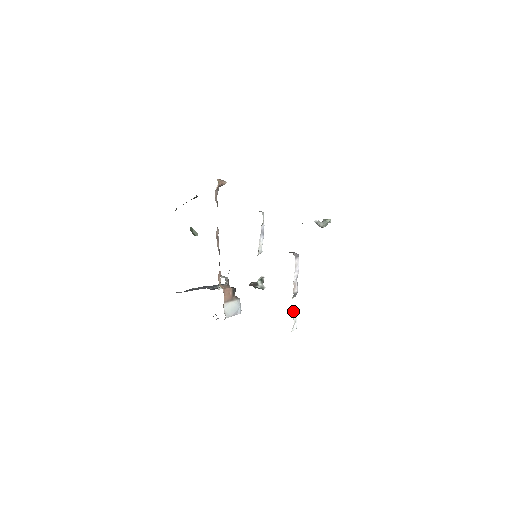
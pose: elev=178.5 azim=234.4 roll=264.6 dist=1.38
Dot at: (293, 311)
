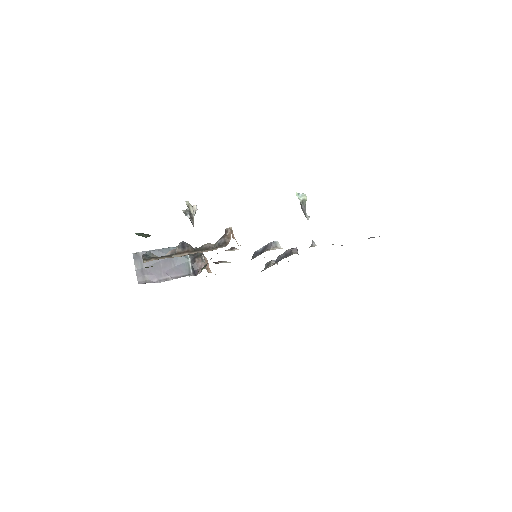
Dot at: occluded
